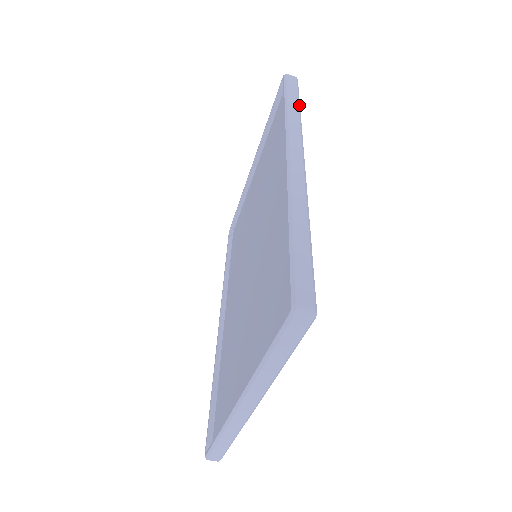
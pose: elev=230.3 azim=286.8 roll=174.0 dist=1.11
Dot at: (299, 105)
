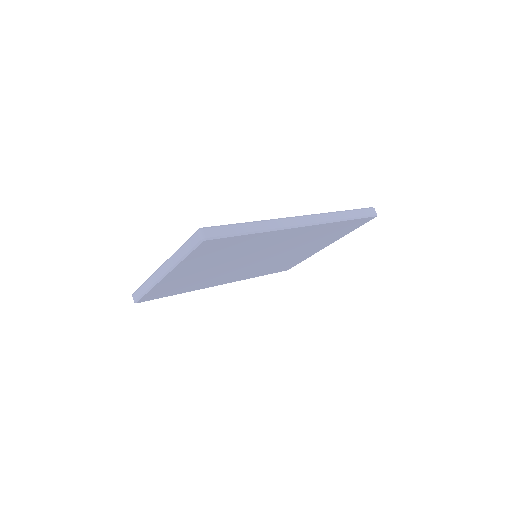
Dot at: (351, 219)
